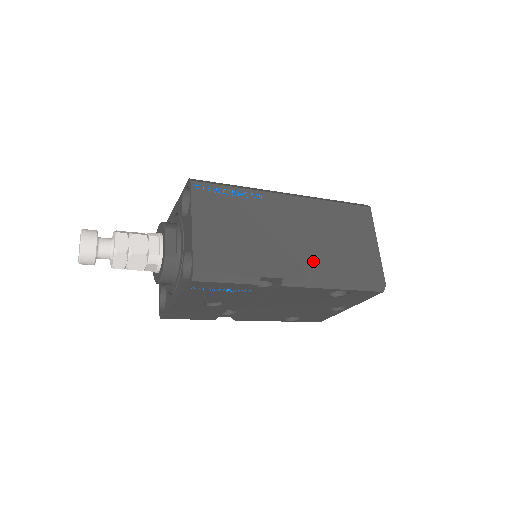
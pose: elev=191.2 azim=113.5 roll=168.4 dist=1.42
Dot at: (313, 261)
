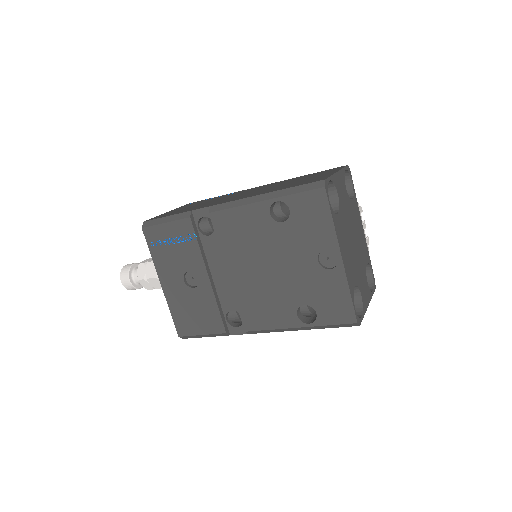
Dot at: (249, 195)
